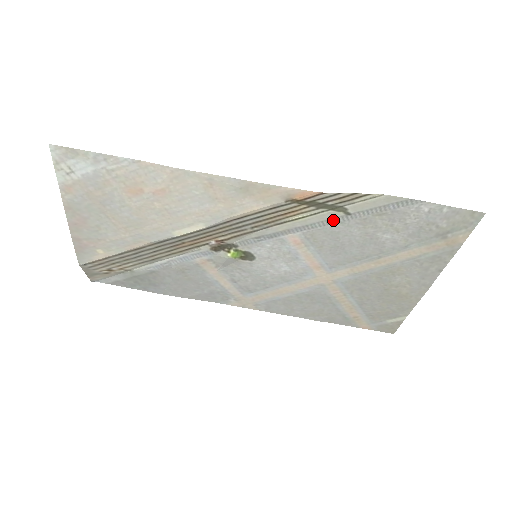
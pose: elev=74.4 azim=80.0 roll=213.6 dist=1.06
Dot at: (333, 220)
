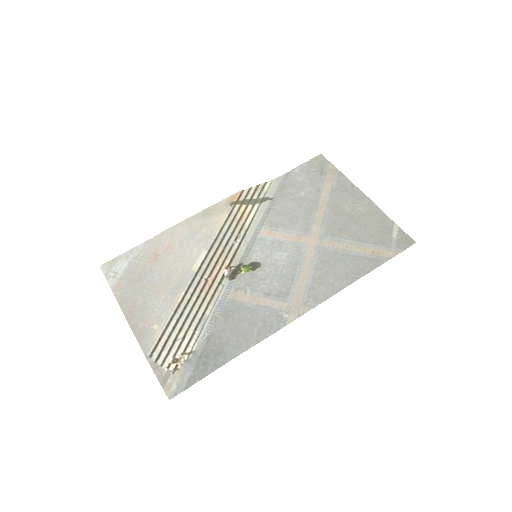
Dot at: (269, 207)
